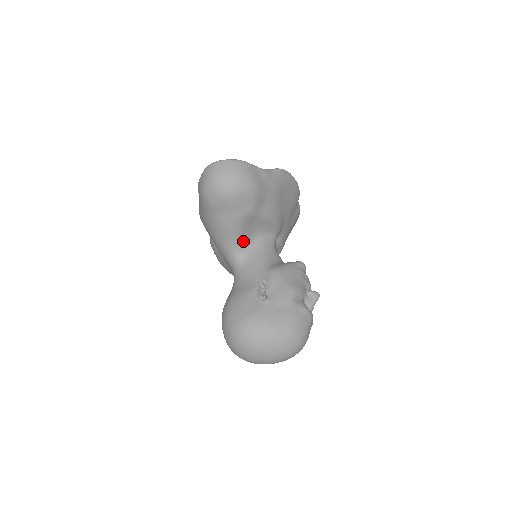
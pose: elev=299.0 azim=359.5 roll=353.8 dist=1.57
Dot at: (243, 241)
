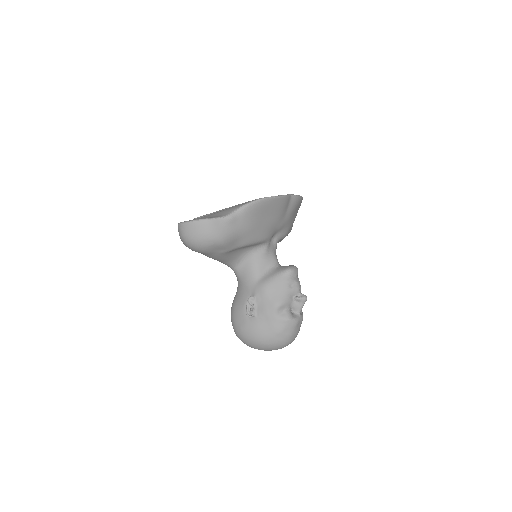
Dot at: (234, 260)
